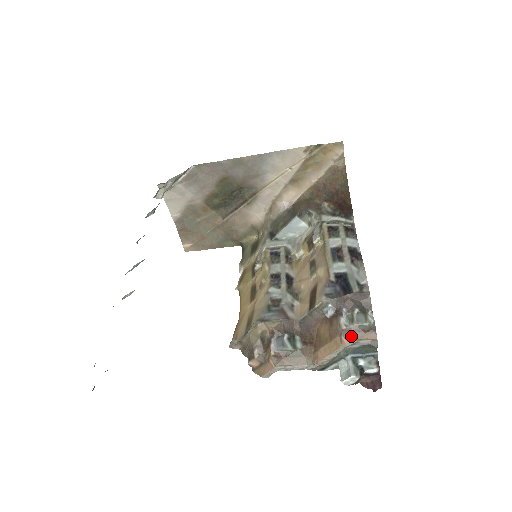
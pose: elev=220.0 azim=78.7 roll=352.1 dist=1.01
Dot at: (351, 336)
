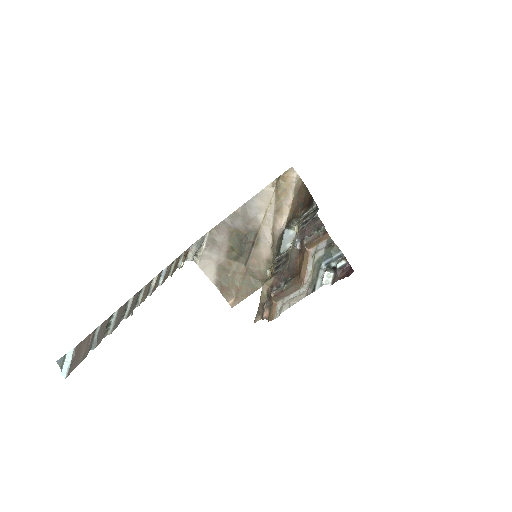
Dot at: (311, 244)
